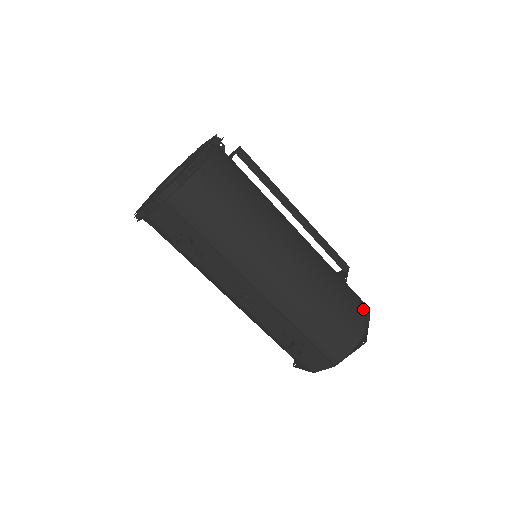
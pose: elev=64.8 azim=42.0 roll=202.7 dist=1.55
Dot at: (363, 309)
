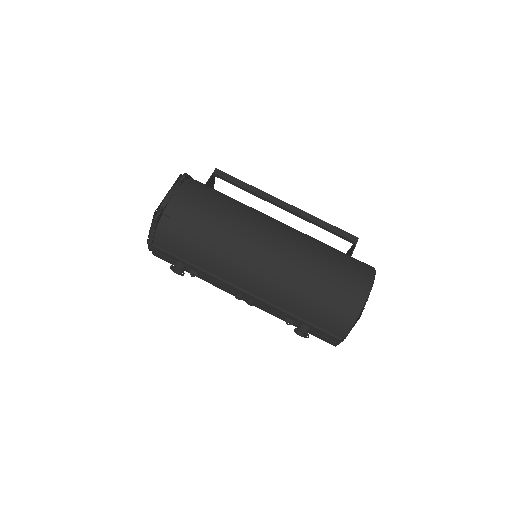
Dot at: (362, 283)
